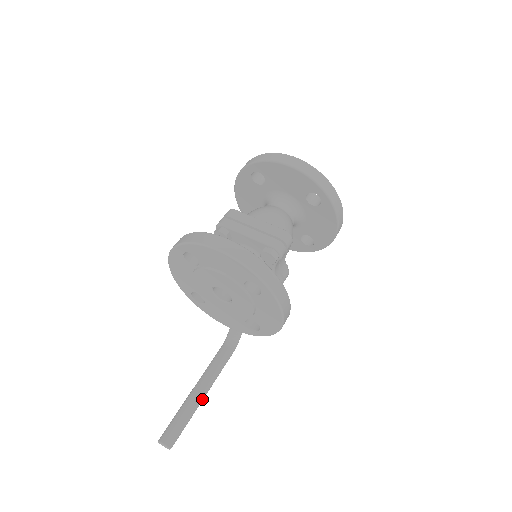
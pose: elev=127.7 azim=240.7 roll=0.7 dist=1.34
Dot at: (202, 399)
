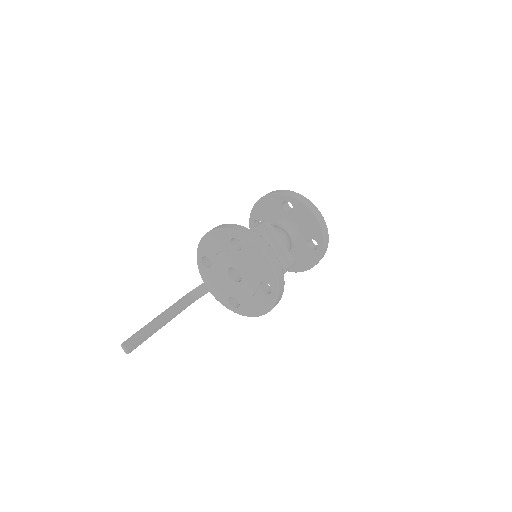
Dot at: (160, 328)
